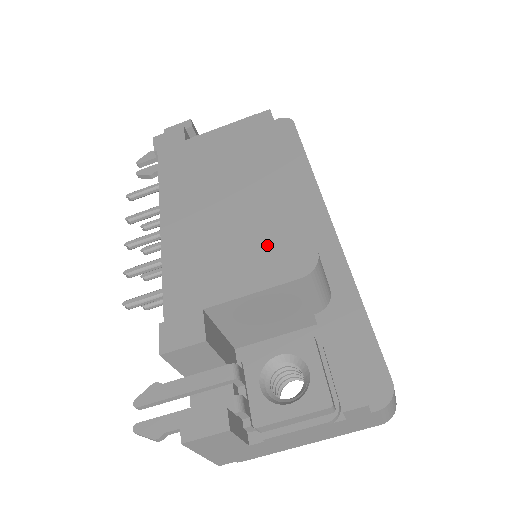
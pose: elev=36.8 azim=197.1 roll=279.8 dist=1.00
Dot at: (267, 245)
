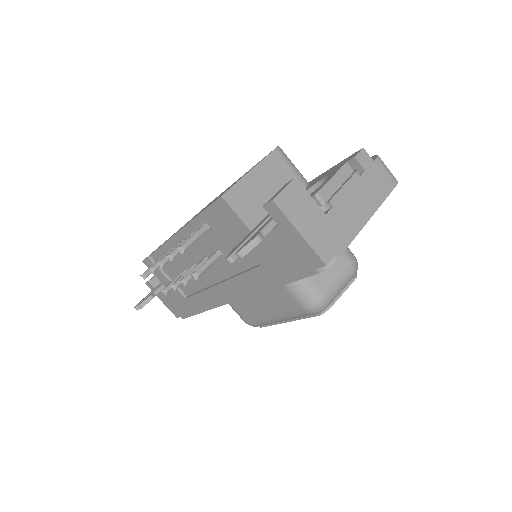
Dot at: occluded
